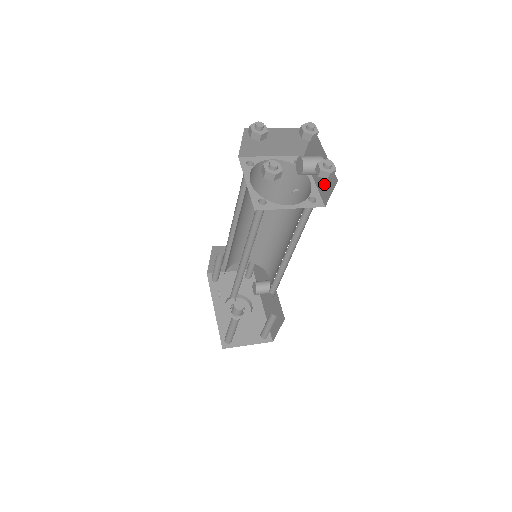
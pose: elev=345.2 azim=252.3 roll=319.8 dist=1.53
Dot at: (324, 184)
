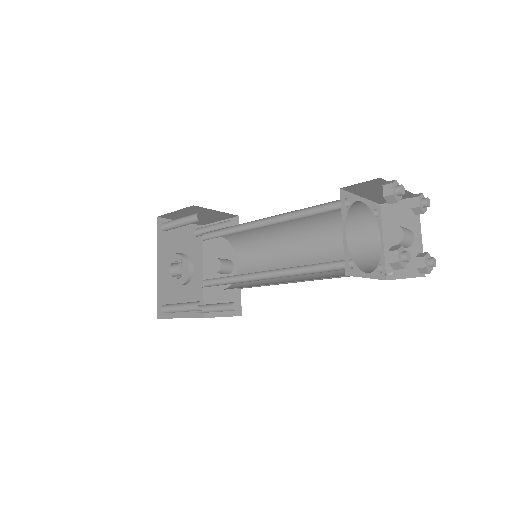
Dot at: occluded
